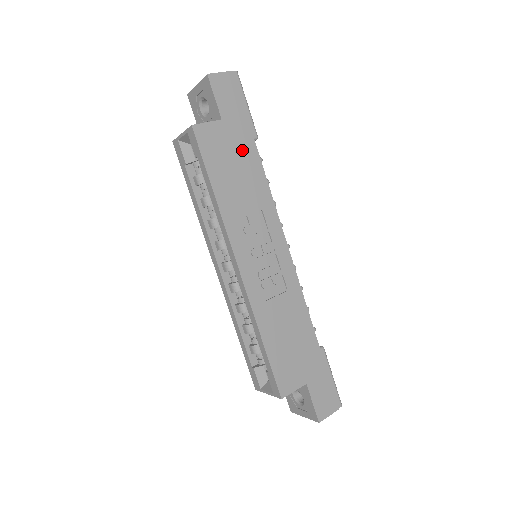
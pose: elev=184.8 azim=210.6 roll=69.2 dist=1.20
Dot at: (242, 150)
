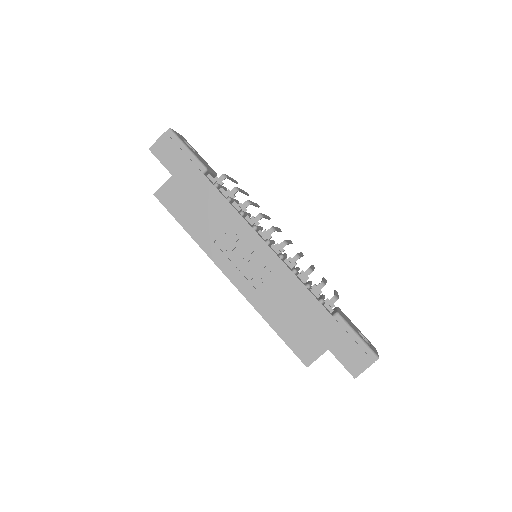
Dot at: (196, 188)
